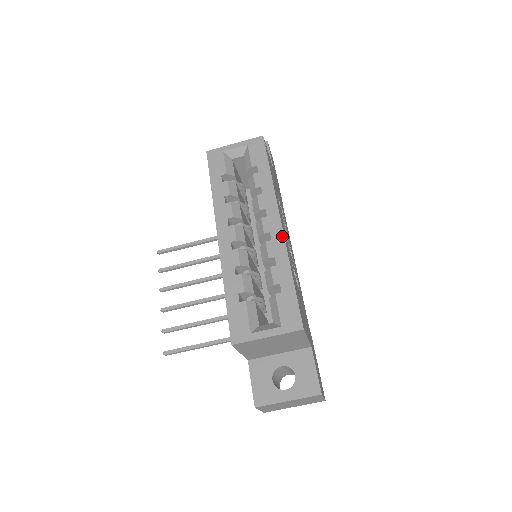
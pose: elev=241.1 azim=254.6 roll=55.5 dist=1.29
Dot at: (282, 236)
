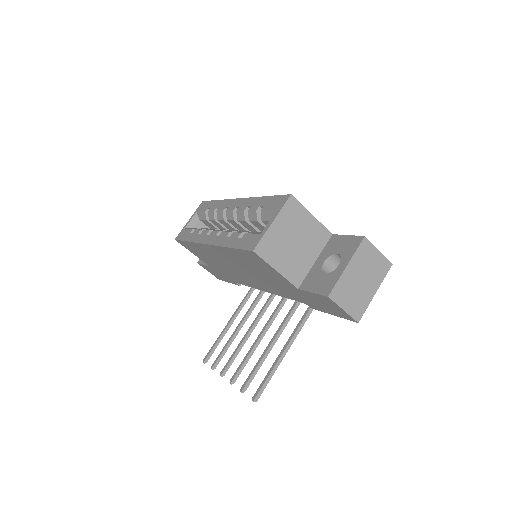
Dot at: (244, 199)
